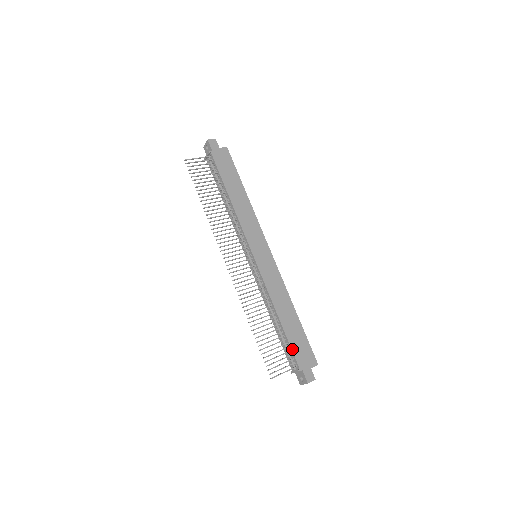
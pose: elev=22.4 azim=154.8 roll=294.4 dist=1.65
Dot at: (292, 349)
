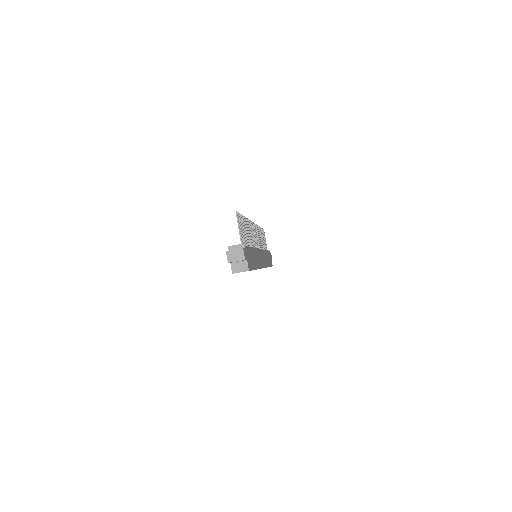
Dot at: (249, 247)
